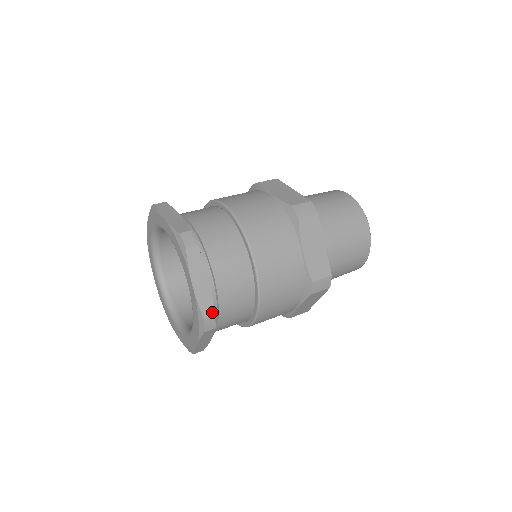
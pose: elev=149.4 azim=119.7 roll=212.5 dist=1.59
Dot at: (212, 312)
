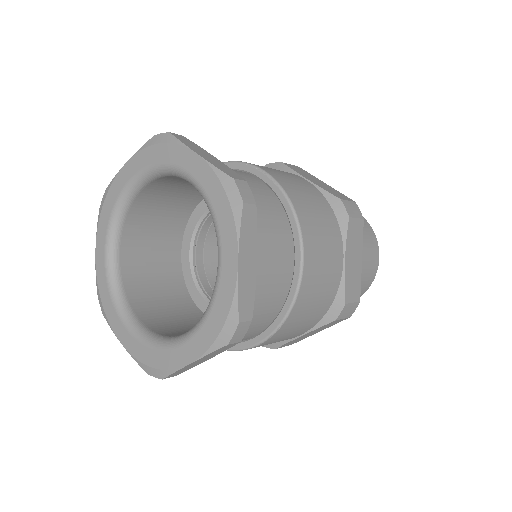
Dot at: (240, 178)
